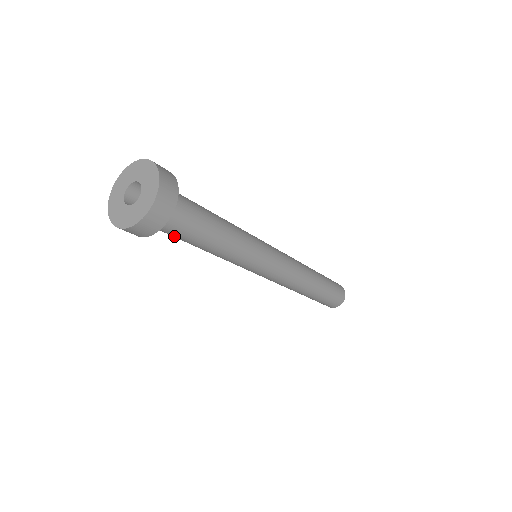
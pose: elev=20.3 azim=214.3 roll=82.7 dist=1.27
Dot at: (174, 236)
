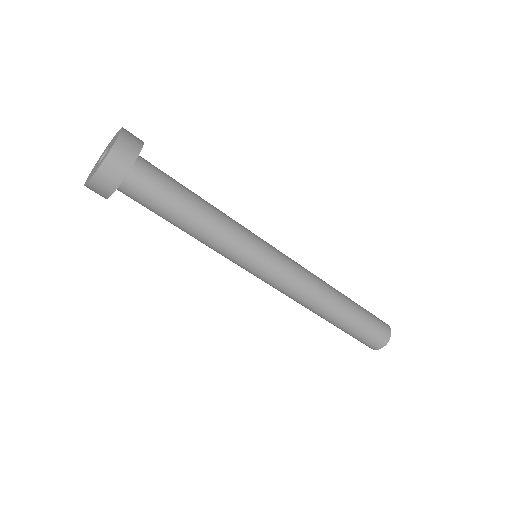
Dot at: (158, 196)
